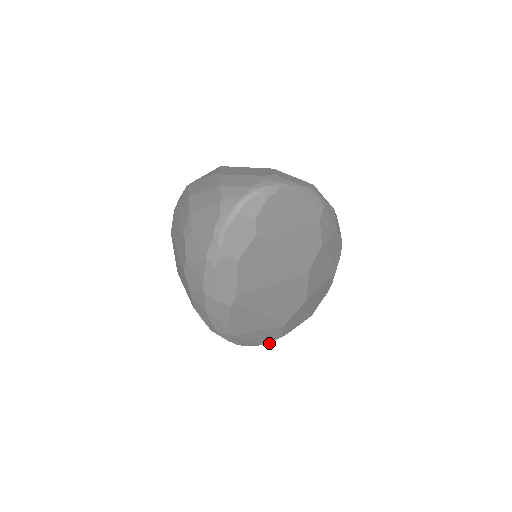
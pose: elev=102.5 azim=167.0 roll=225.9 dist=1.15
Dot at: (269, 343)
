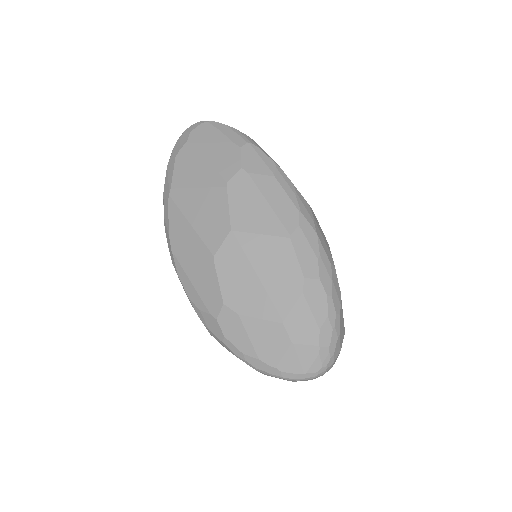
Dot at: (217, 316)
